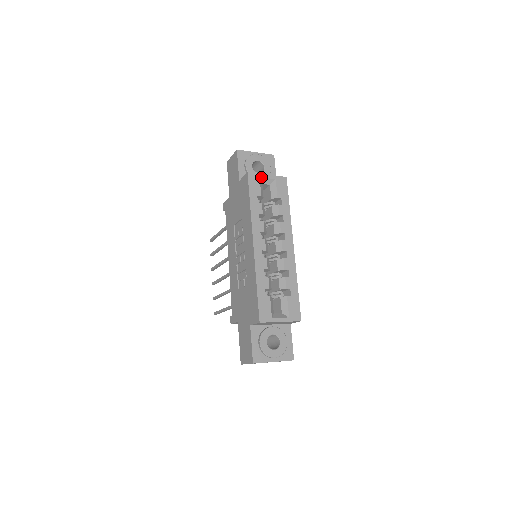
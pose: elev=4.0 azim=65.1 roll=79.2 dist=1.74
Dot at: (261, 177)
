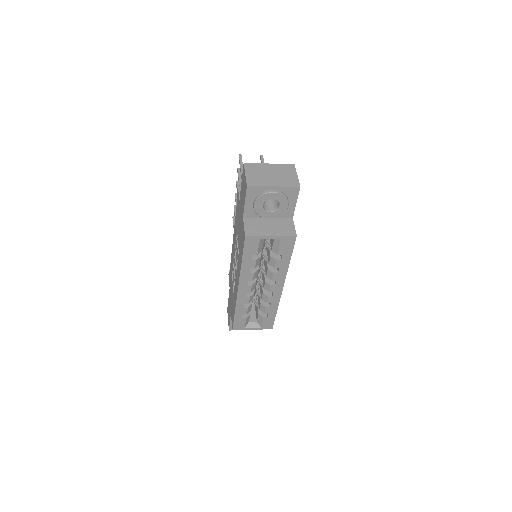
Dot at: (262, 239)
